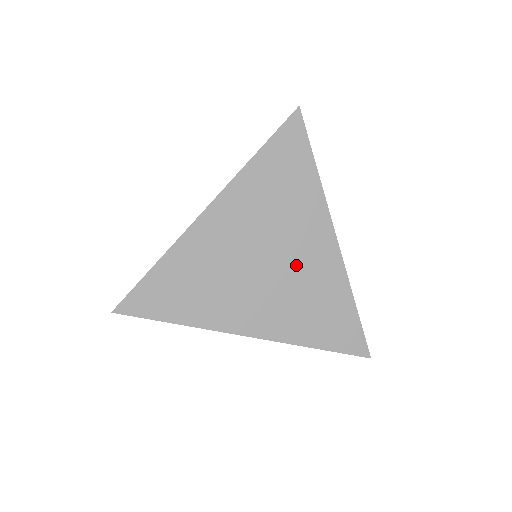
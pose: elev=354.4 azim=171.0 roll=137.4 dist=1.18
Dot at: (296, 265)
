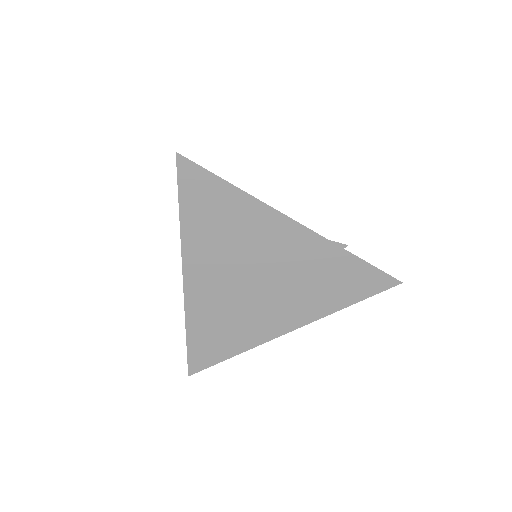
Dot at: (283, 266)
